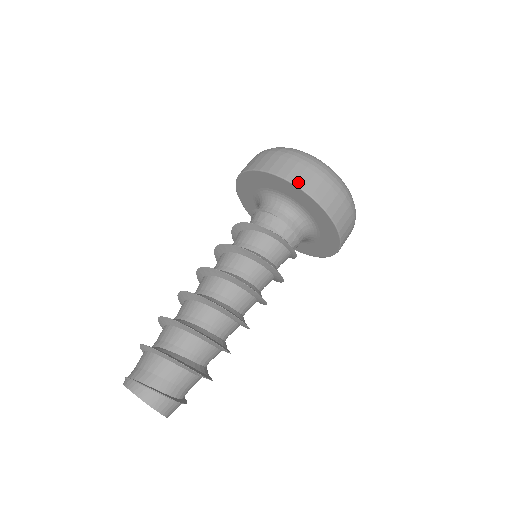
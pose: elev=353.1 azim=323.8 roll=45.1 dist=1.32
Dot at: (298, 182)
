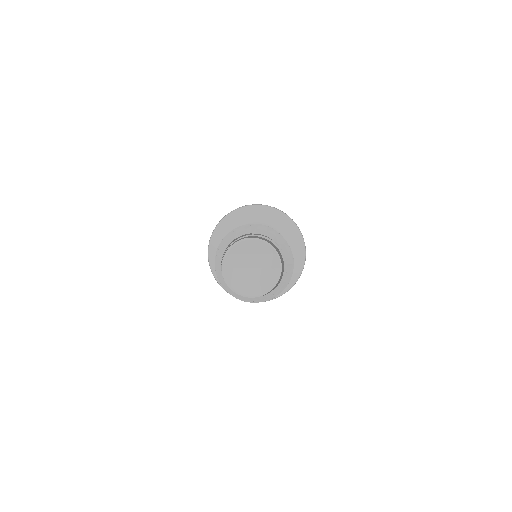
Dot at: occluded
